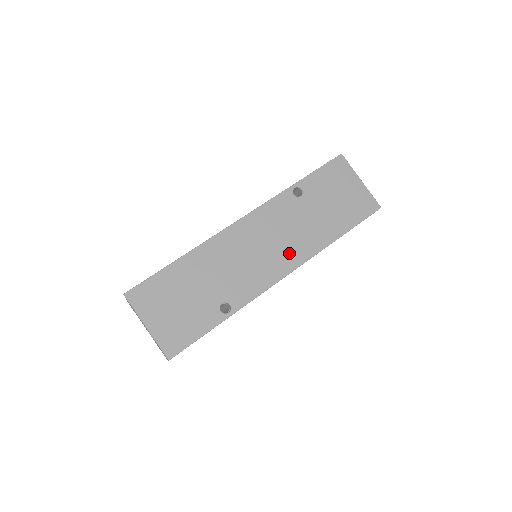
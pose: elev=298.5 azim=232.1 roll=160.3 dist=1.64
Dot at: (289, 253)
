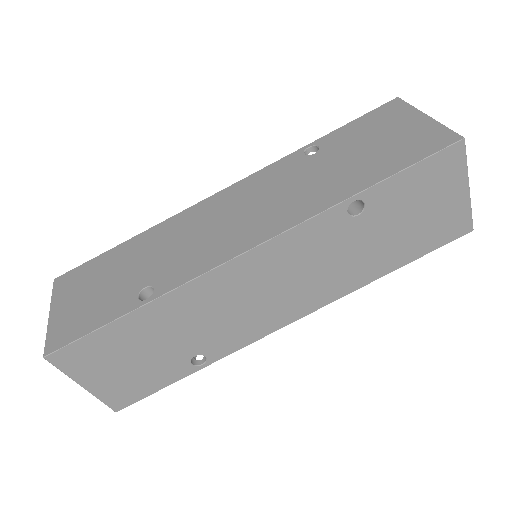
Dot at: (308, 296)
